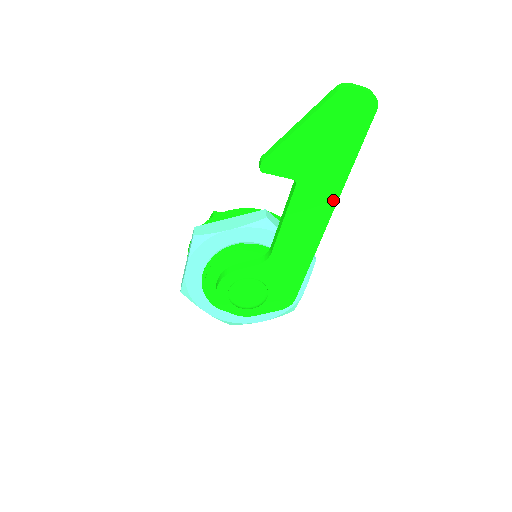
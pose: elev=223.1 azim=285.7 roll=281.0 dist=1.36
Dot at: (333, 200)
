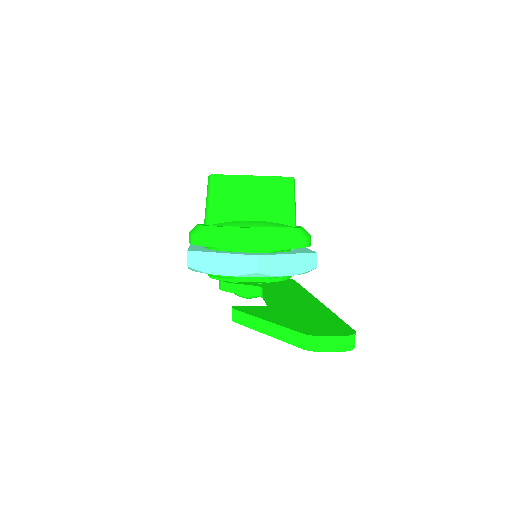
Dot at: occluded
